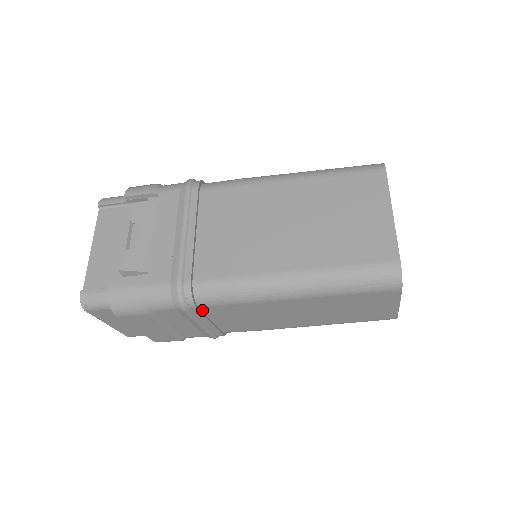
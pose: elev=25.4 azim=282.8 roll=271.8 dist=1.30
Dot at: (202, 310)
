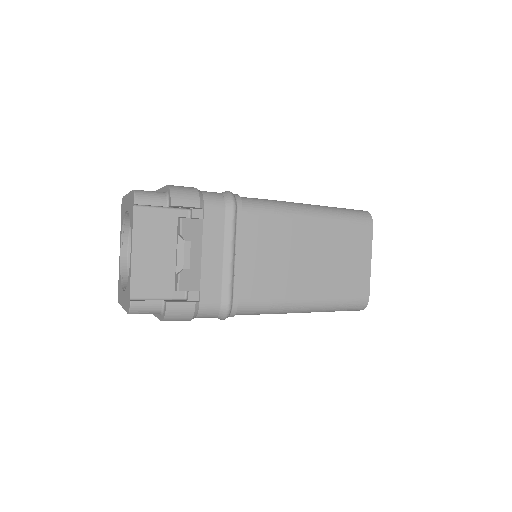
Dot at: occluded
